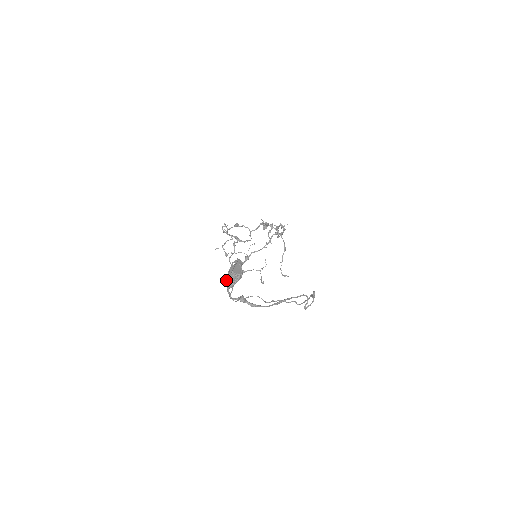
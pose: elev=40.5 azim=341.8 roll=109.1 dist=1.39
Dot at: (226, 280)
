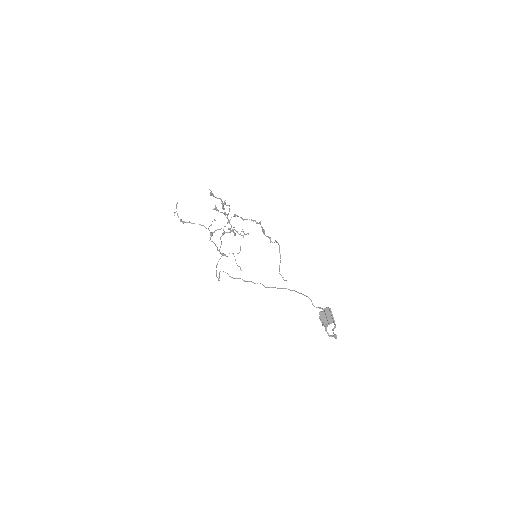
Dot at: occluded
